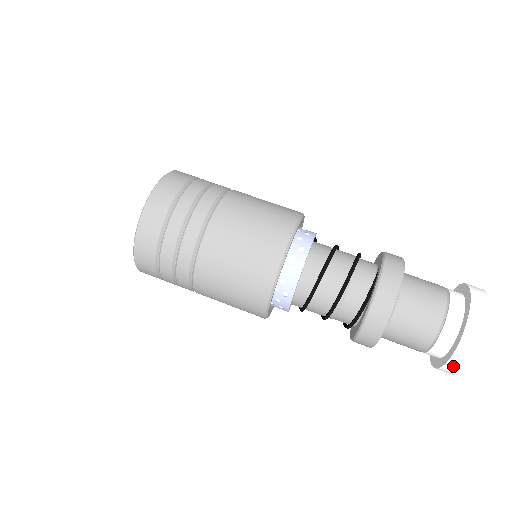
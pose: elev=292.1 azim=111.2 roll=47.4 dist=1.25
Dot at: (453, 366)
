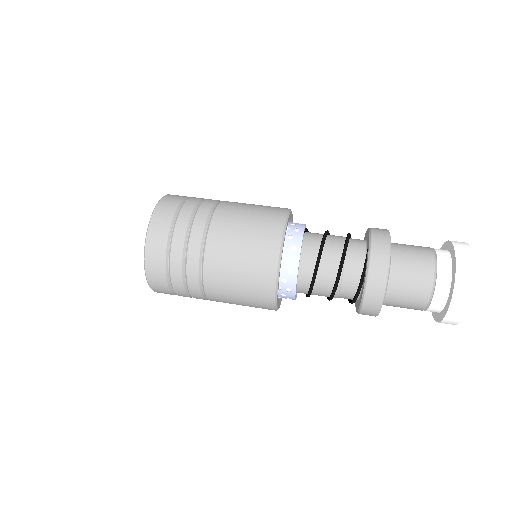
Dot at: (450, 320)
